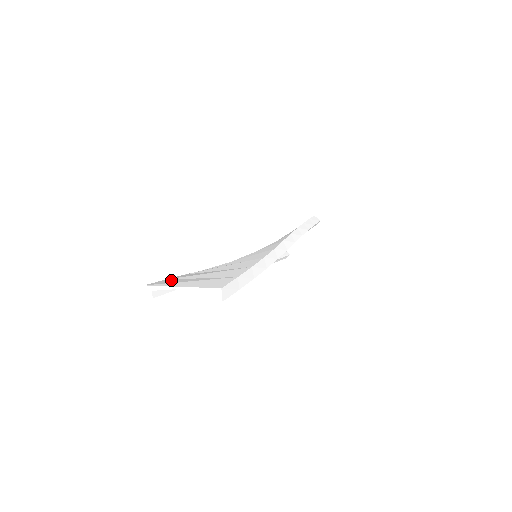
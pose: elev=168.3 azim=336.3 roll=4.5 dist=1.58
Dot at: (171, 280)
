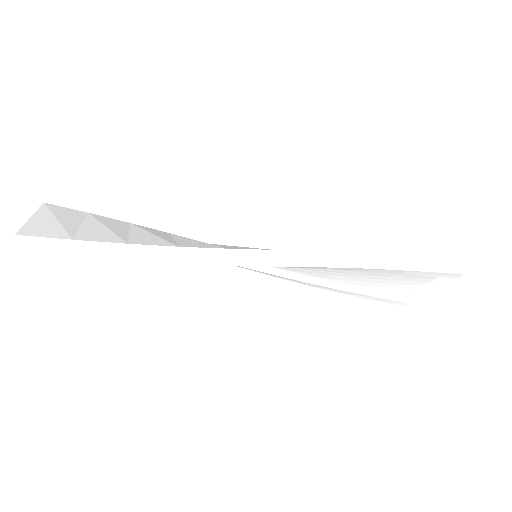
Dot at: (76, 213)
